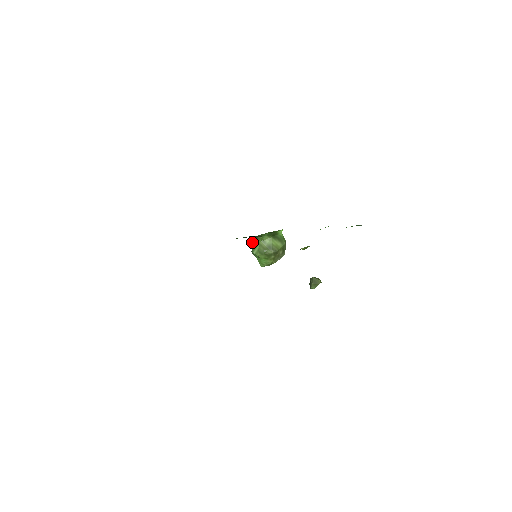
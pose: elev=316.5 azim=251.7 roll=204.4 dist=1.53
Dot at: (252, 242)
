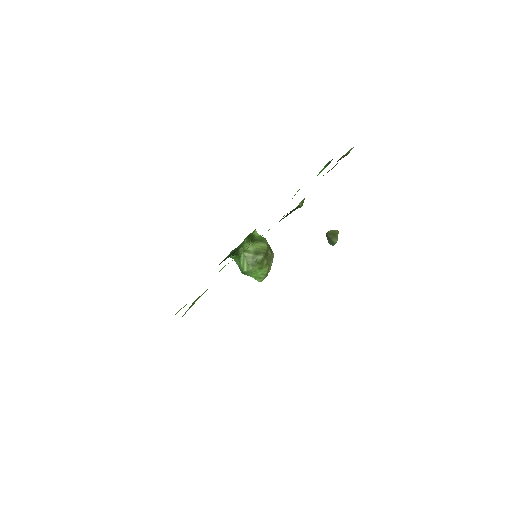
Dot at: occluded
